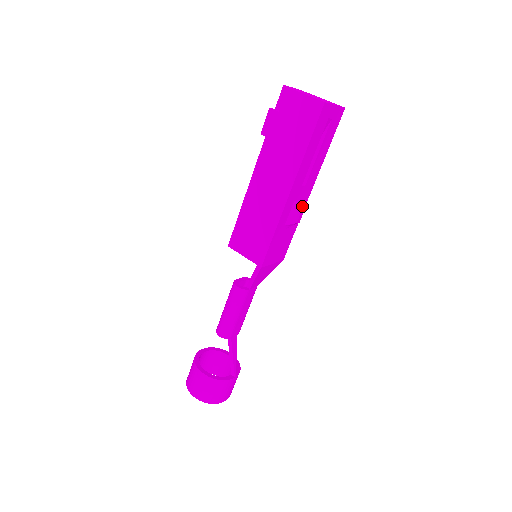
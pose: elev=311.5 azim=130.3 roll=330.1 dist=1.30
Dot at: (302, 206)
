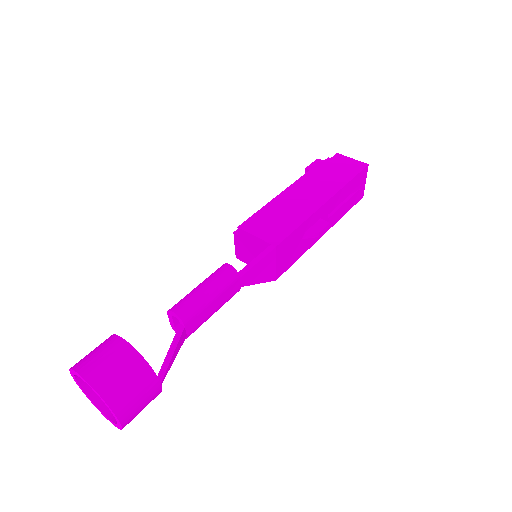
Dot at: (328, 222)
